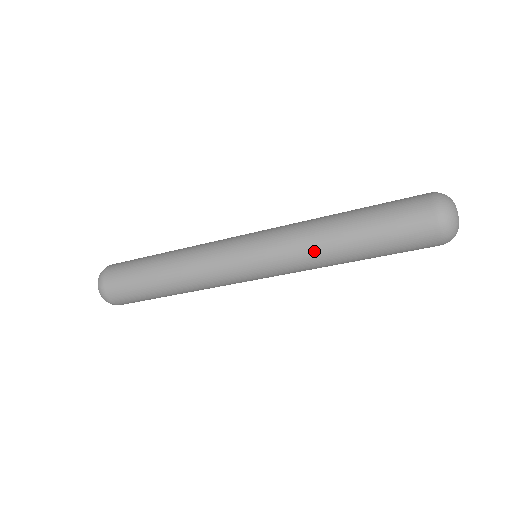
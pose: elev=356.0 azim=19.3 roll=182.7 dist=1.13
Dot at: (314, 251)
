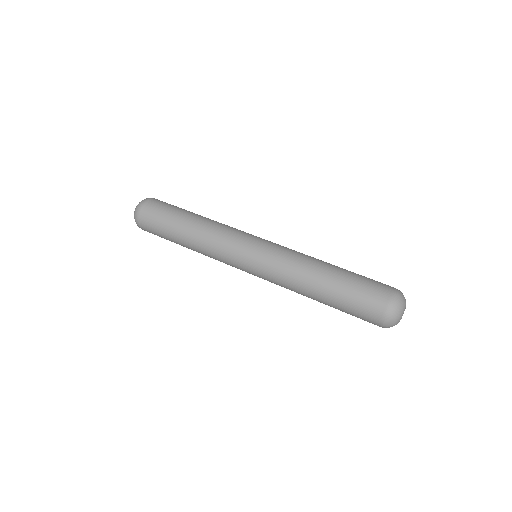
Dot at: (296, 276)
